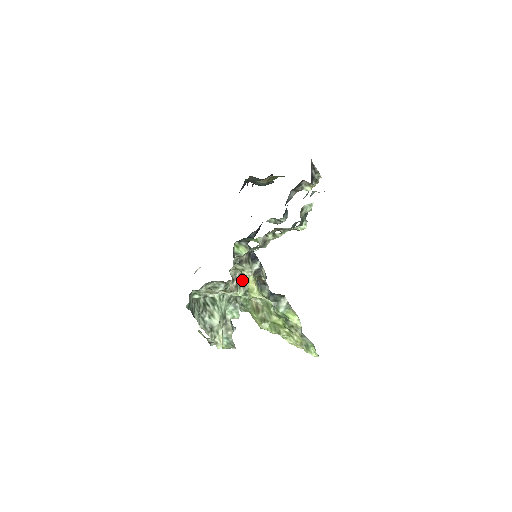
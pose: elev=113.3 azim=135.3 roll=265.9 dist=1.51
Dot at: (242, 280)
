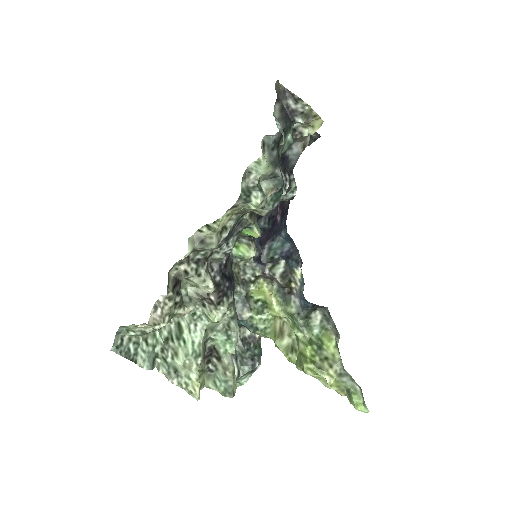
Dot at: (211, 299)
